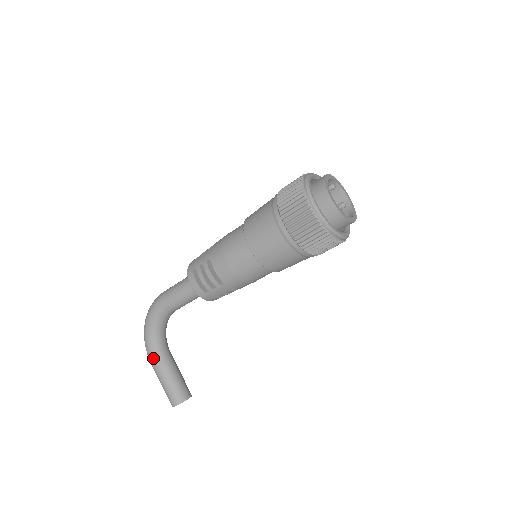
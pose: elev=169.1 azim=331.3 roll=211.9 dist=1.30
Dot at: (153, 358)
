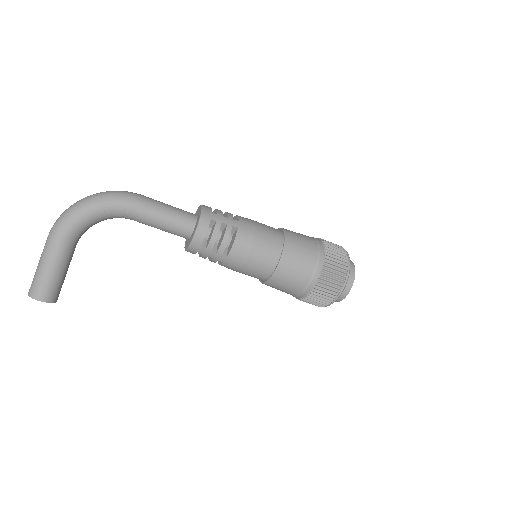
Dot at: (64, 239)
